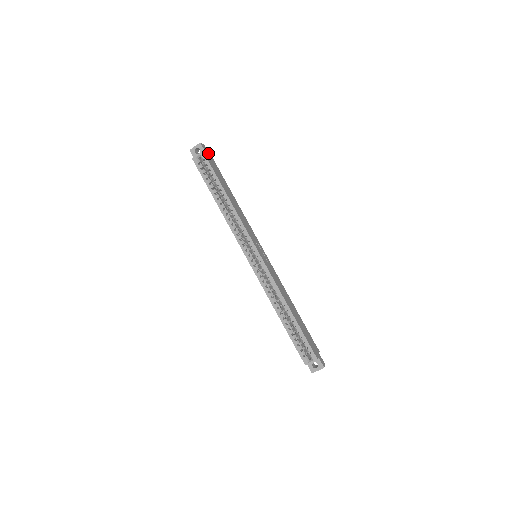
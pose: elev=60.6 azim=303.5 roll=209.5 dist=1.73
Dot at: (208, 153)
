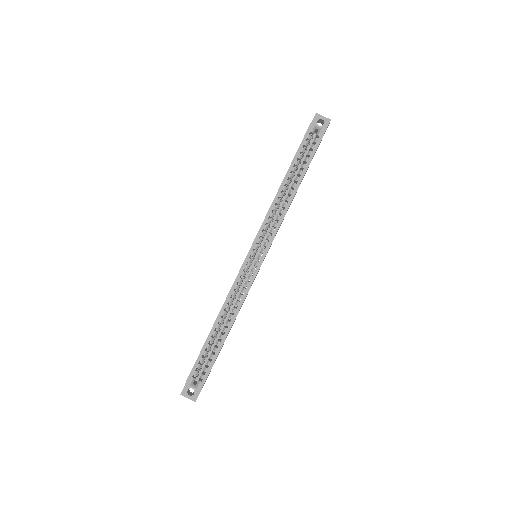
Dot at: occluded
